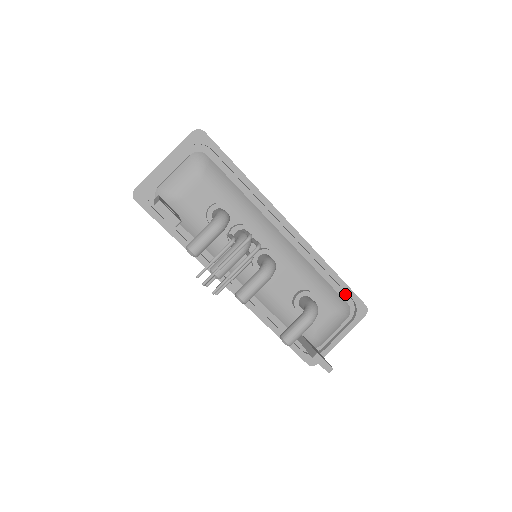
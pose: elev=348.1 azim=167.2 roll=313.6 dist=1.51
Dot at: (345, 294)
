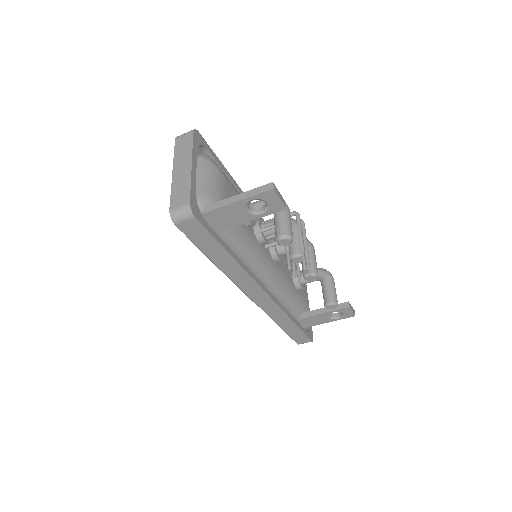
Dot at: occluded
